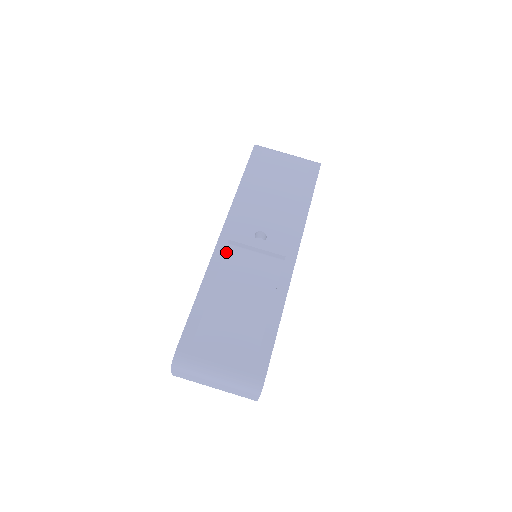
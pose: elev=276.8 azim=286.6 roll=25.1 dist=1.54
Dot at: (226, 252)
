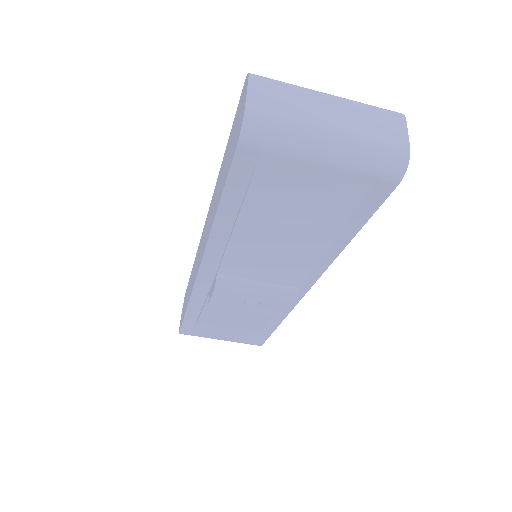
Dot at: occluded
